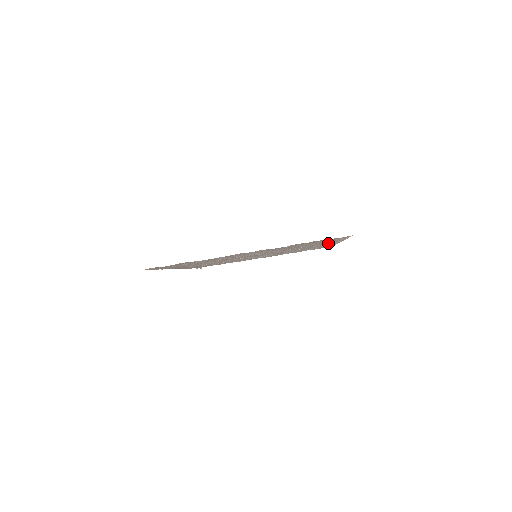
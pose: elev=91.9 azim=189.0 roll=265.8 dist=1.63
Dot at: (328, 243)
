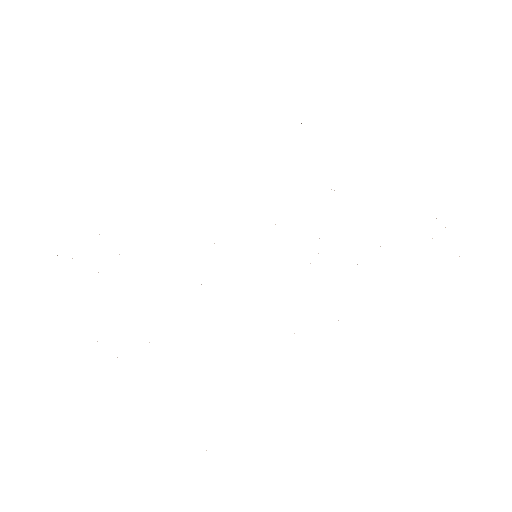
Dot at: occluded
